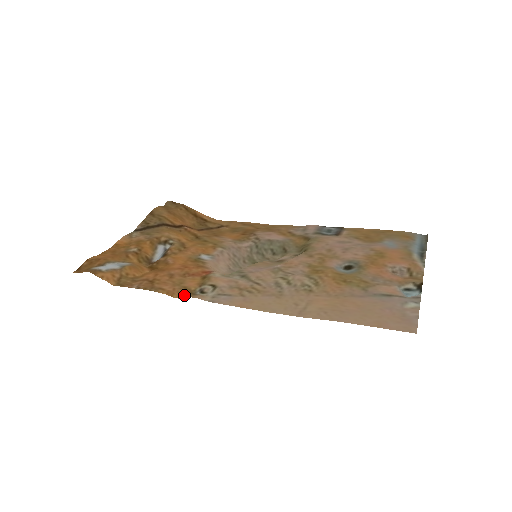
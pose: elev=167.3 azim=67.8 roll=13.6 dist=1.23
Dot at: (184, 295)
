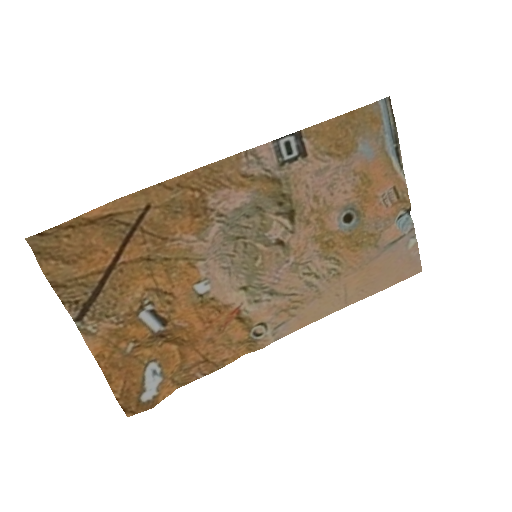
Dot at: (246, 348)
